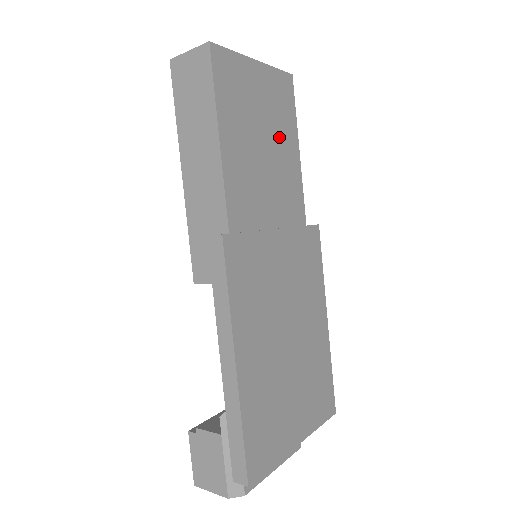
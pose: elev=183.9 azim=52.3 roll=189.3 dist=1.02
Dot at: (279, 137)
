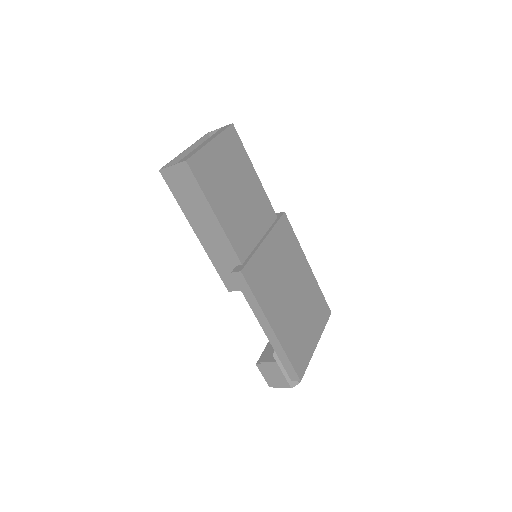
Dot at: (242, 177)
